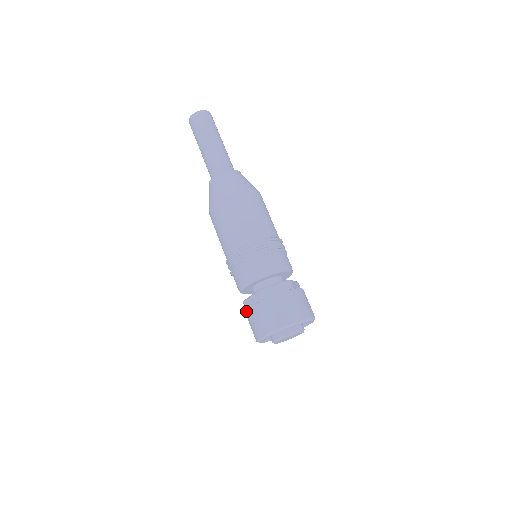
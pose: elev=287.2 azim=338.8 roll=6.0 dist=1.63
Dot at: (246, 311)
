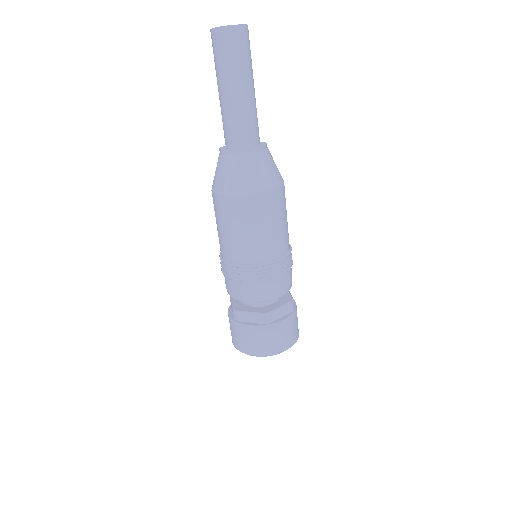
Dot at: (229, 308)
